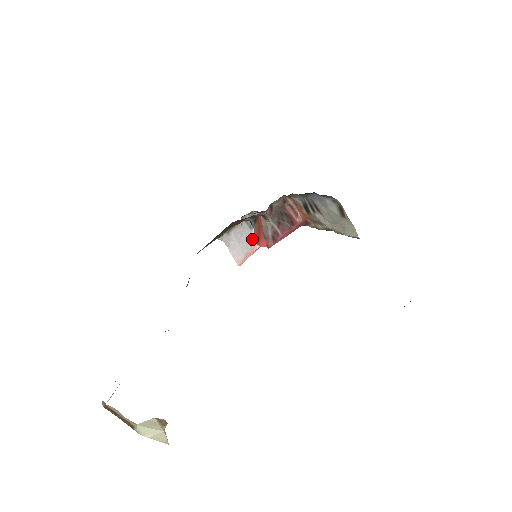
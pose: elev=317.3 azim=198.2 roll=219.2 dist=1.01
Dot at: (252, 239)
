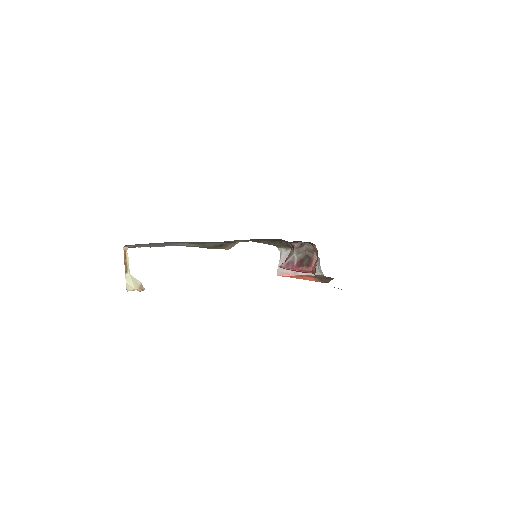
Dot at: occluded
